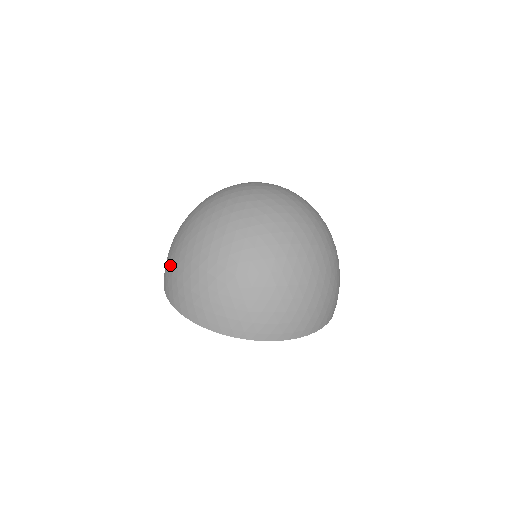
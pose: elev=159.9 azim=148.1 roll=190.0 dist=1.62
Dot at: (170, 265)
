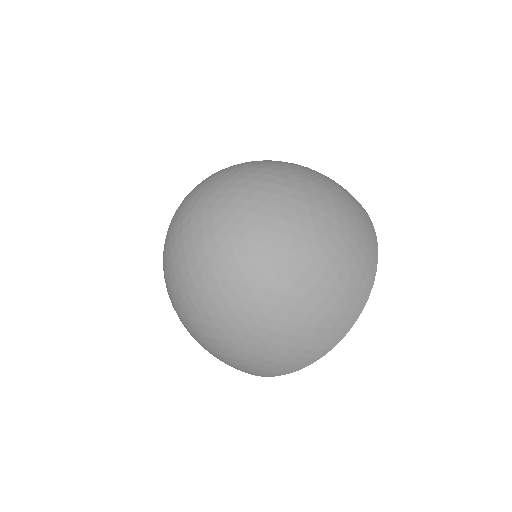
Dot at: occluded
